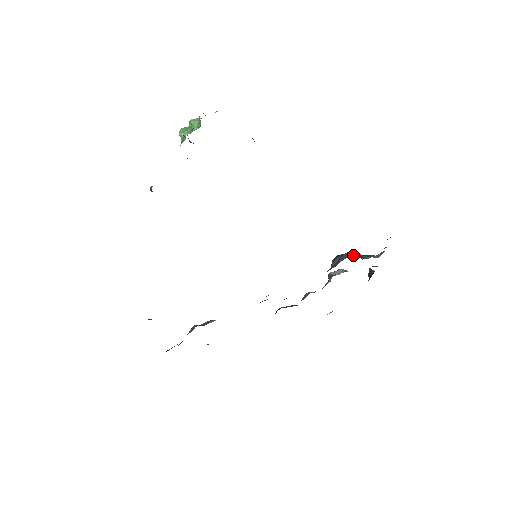
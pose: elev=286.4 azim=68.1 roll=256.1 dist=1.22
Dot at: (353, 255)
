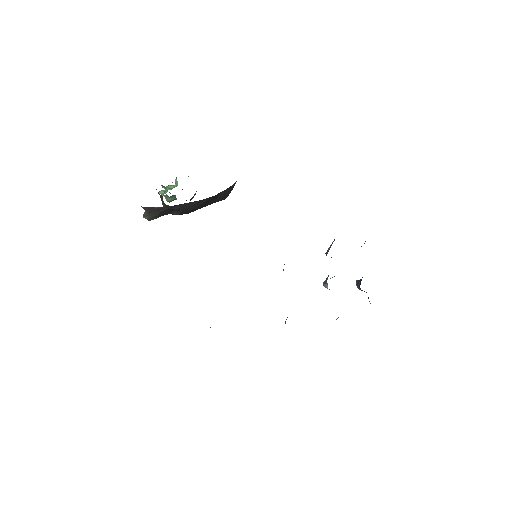
Dot at: occluded
